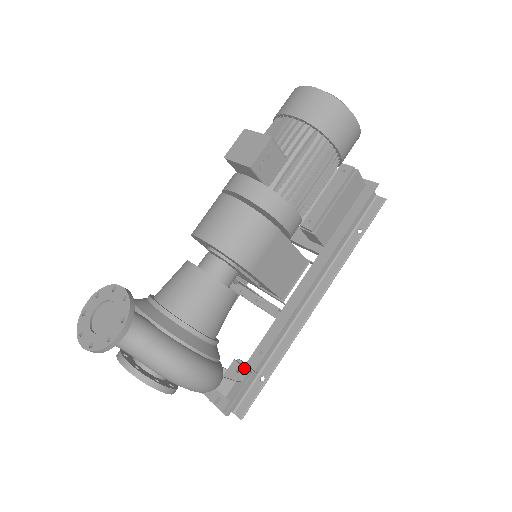
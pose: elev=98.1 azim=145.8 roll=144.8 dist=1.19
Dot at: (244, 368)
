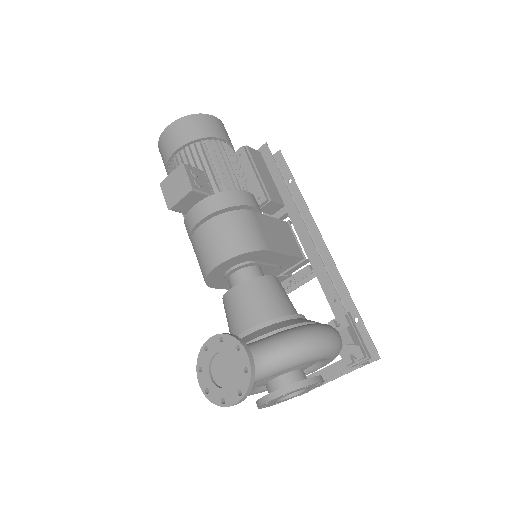
Dot at: (339, 318)
